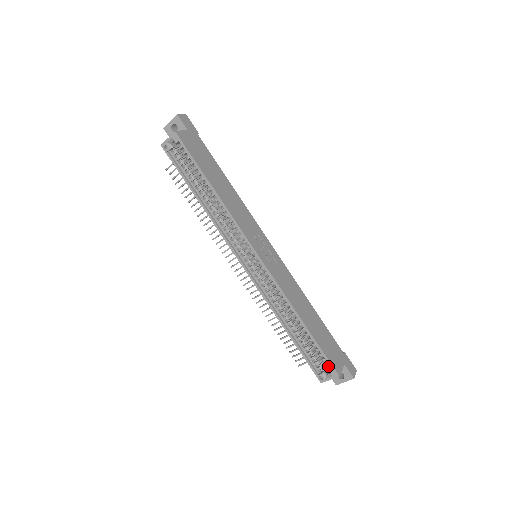
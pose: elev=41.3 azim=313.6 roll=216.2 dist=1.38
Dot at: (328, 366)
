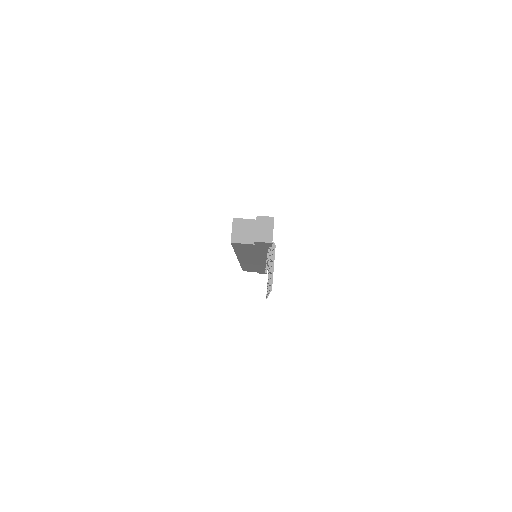
Dot at: occluded
